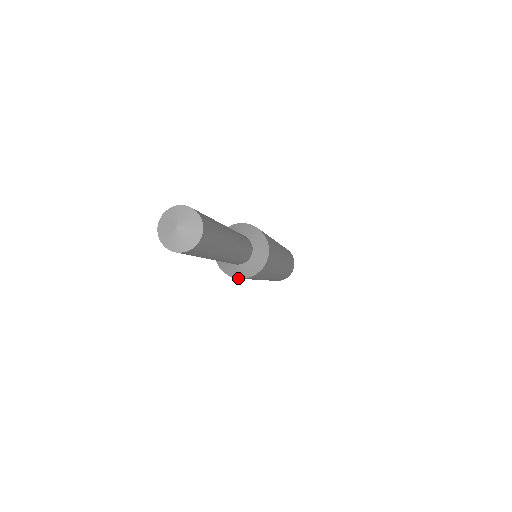
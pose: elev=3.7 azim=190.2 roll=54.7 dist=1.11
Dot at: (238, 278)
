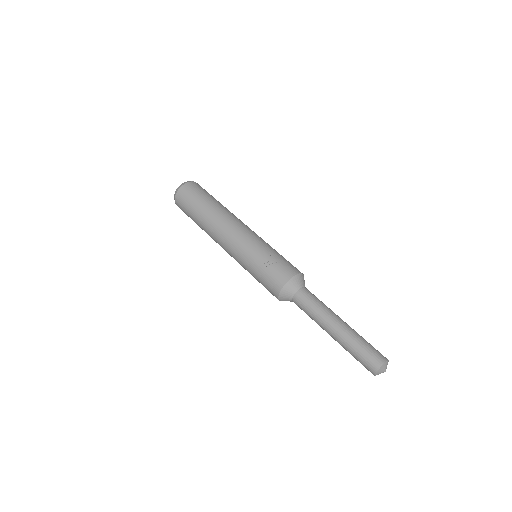
Dot at: occluded
